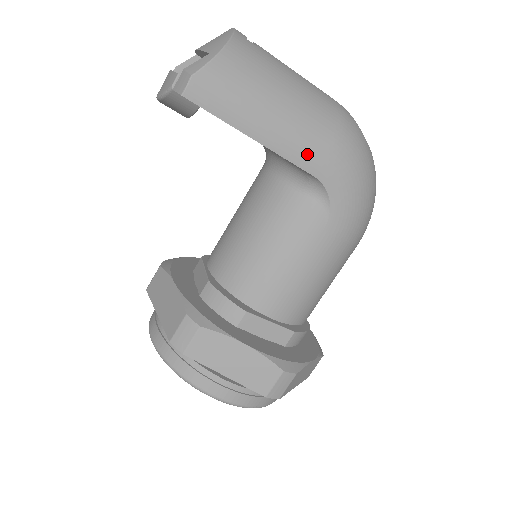
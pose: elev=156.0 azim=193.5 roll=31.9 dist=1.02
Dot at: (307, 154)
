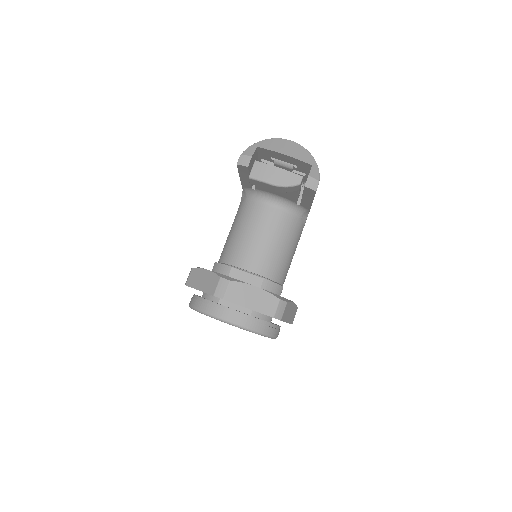
Dot at: occluded
